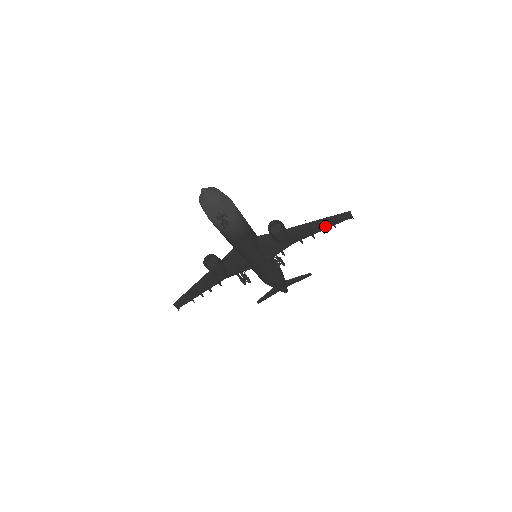
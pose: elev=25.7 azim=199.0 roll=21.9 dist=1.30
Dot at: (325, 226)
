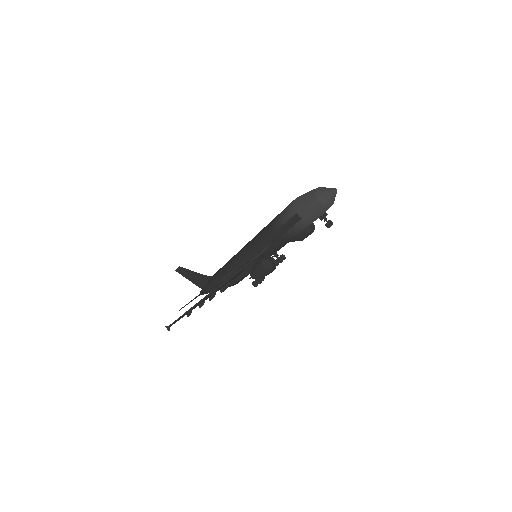
Dot at: occluded
